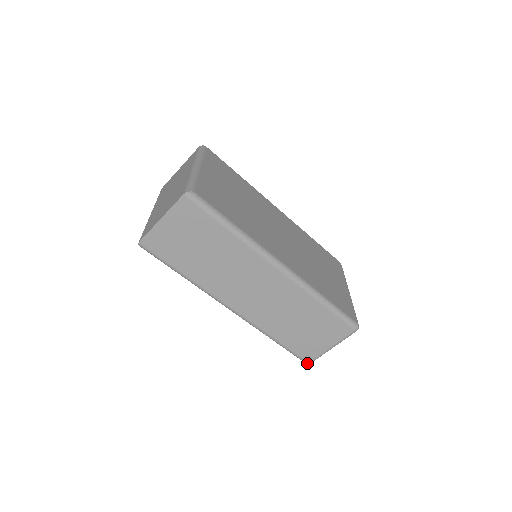
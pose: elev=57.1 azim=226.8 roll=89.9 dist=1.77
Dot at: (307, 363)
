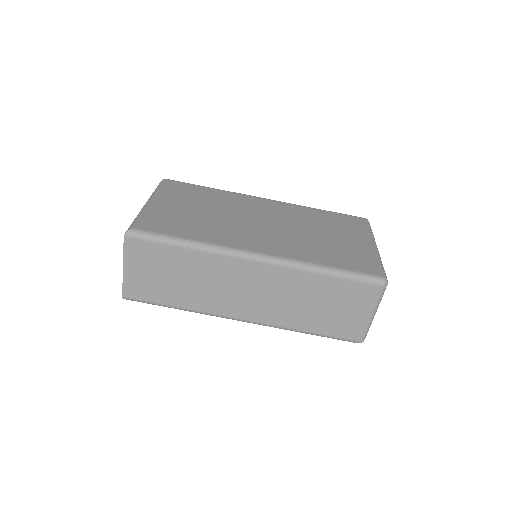
Dot at: occluded
